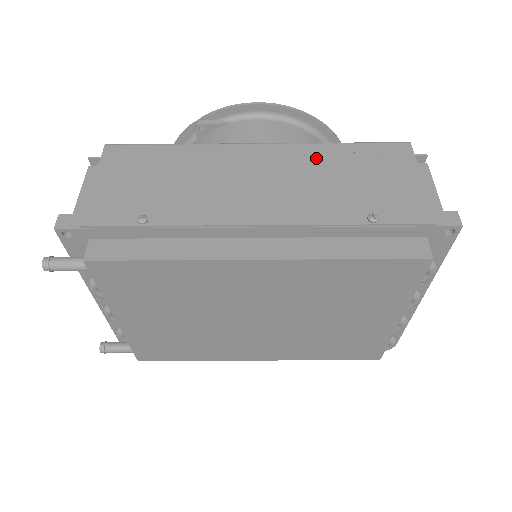
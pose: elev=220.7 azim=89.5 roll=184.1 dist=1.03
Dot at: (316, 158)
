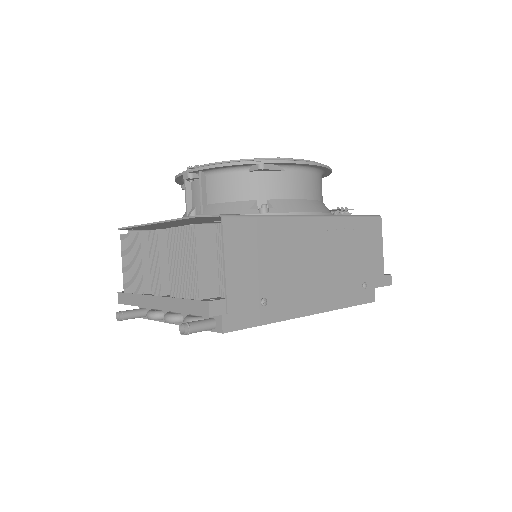
Dot at: (343, 233)
